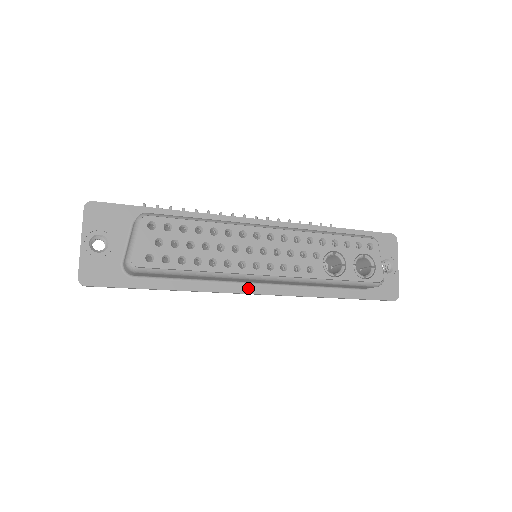
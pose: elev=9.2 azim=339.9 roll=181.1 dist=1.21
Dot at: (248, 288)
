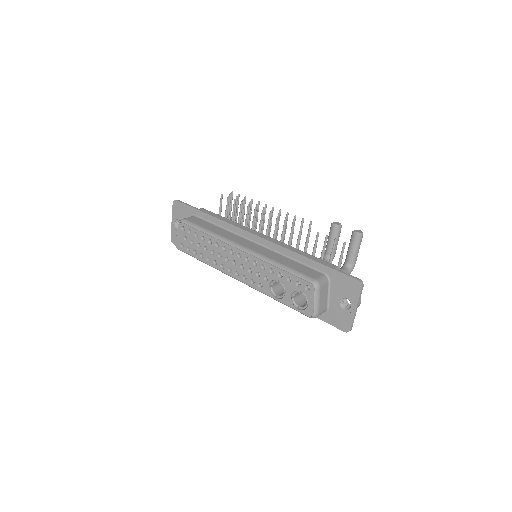
Dot at: occluded
